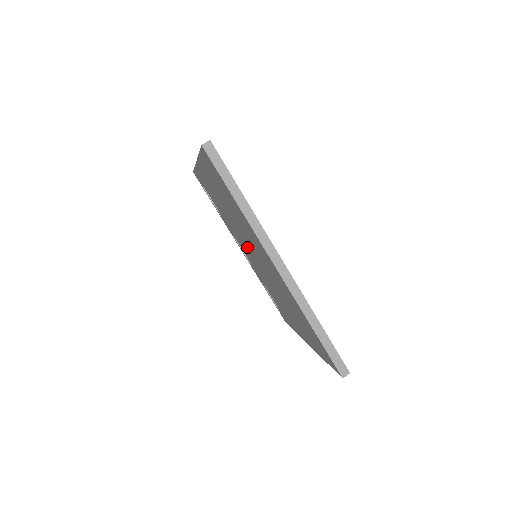
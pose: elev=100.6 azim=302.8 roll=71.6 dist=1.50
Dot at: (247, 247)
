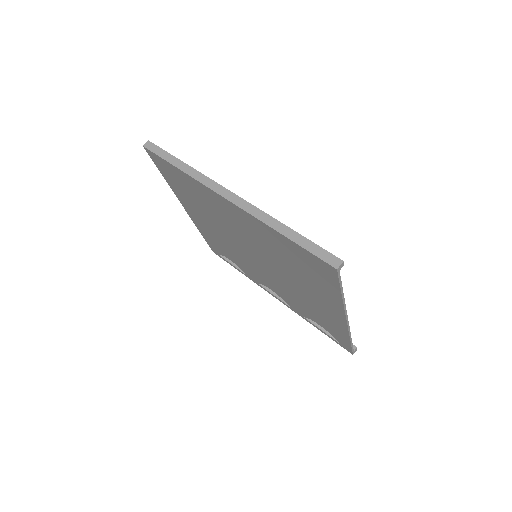
Dot at: (251, 259)
